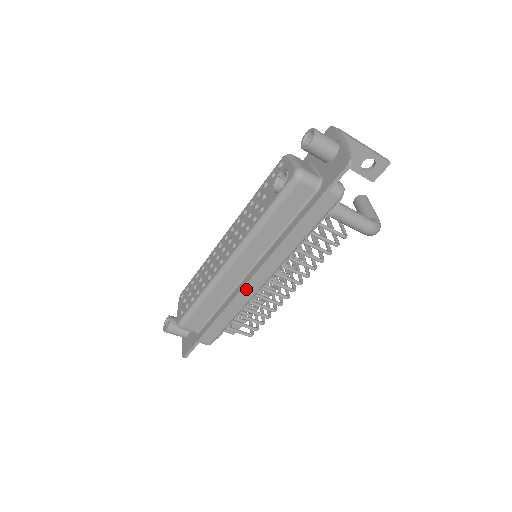
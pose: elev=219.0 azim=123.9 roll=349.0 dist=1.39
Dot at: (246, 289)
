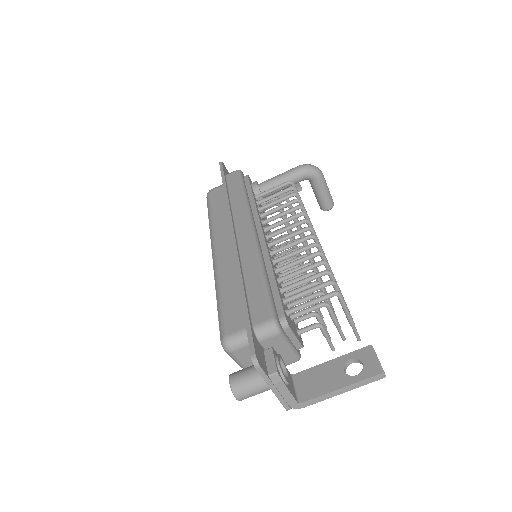
Dot at: (242, 246)
